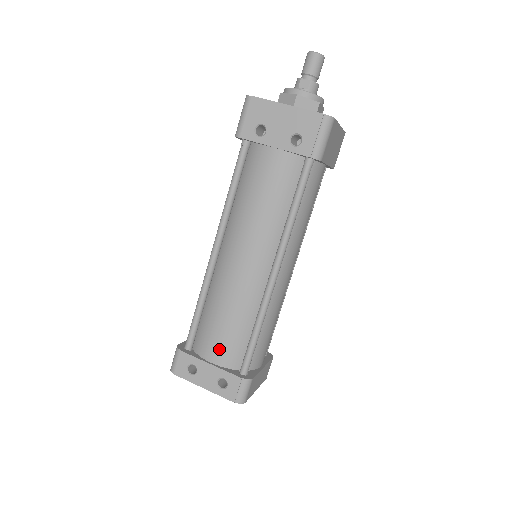
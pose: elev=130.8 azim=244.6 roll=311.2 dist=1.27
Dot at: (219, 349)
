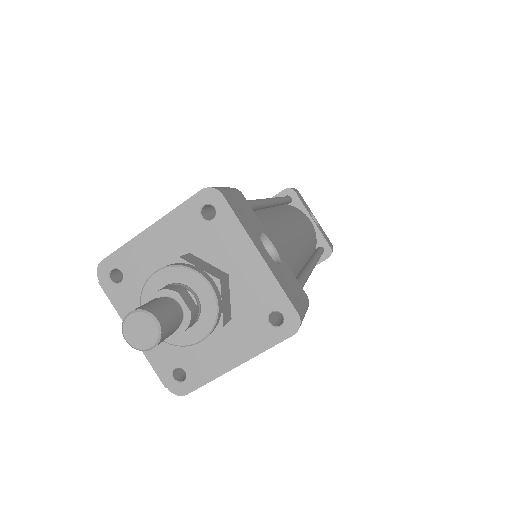
Dot at: occluded
